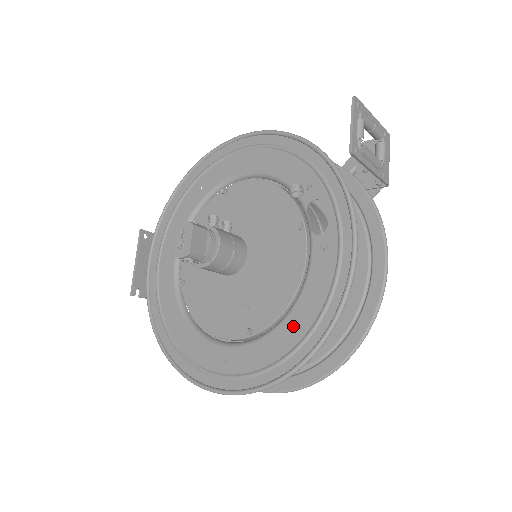
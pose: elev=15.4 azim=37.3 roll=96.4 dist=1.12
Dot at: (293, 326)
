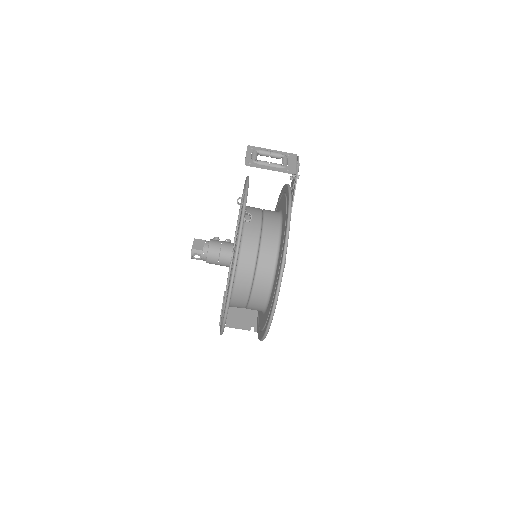
Dot at: occluded
